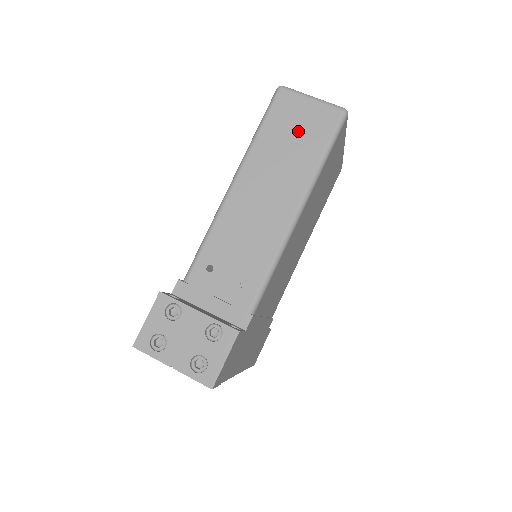
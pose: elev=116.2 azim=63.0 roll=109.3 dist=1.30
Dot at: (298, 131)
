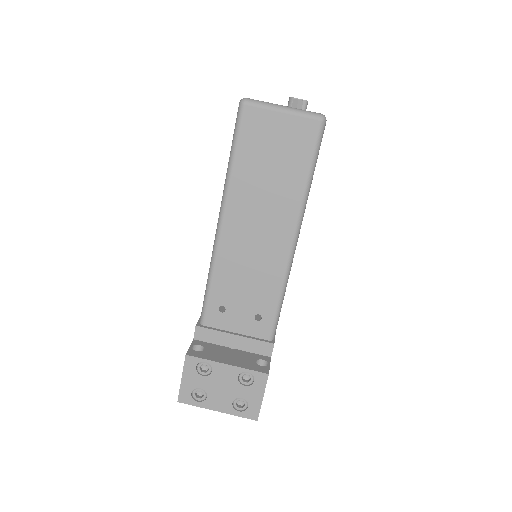
Dot at: (276, 153)
